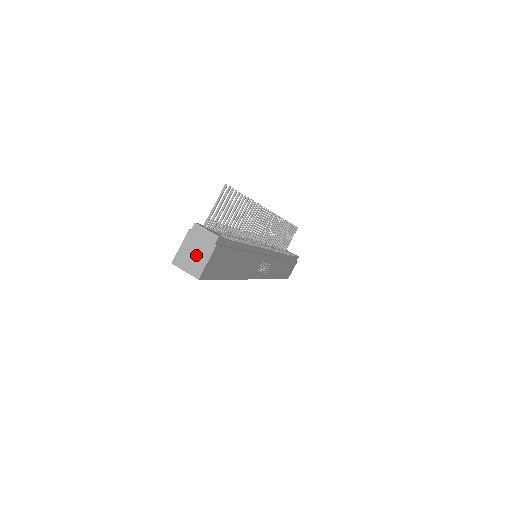
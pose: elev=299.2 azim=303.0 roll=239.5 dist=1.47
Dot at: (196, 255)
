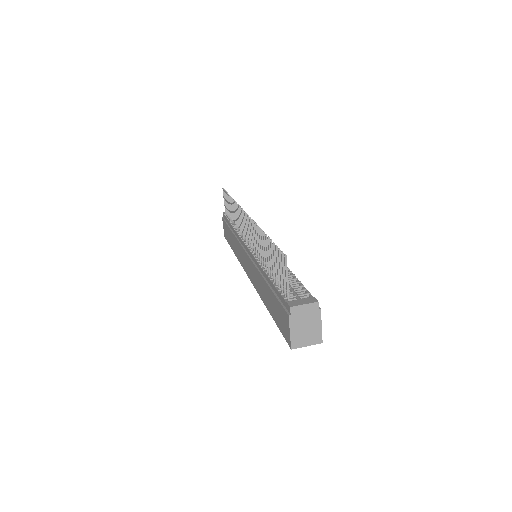
Dot at: (308, 329)
